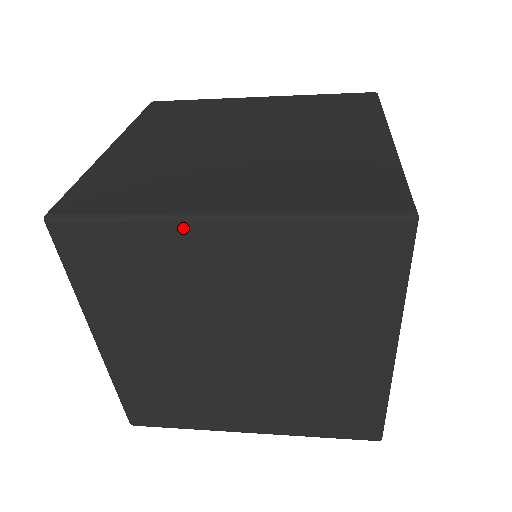
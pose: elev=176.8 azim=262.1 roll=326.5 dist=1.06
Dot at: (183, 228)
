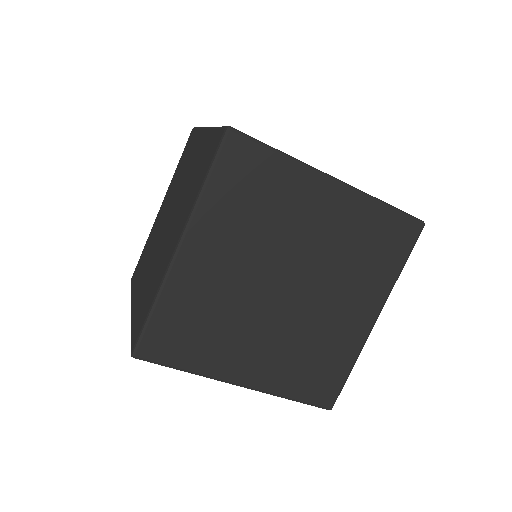
Dot at: (312, 177)
